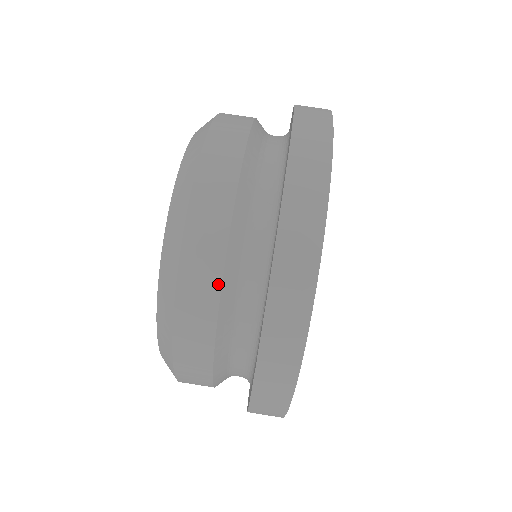
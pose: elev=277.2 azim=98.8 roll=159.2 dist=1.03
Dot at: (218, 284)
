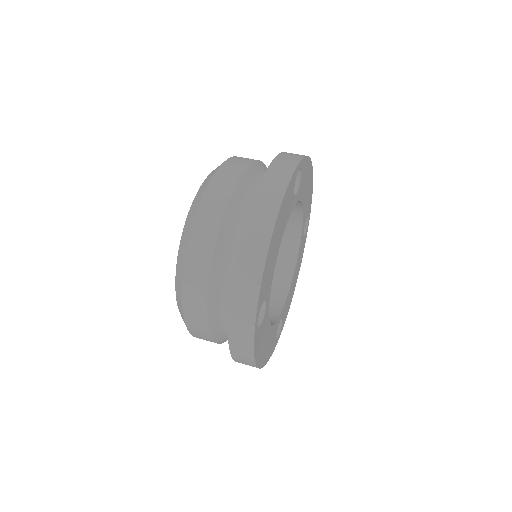
Dot at: (251, 162)
